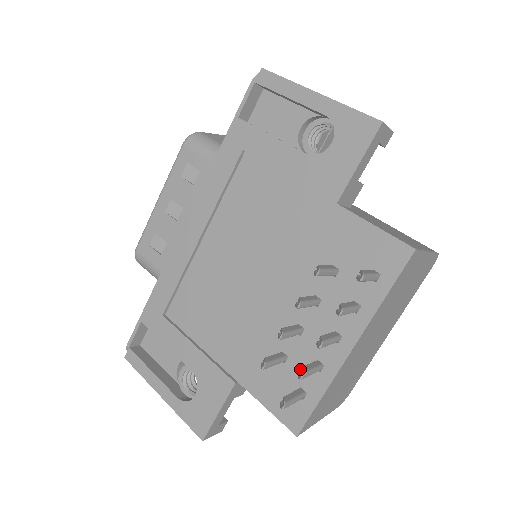
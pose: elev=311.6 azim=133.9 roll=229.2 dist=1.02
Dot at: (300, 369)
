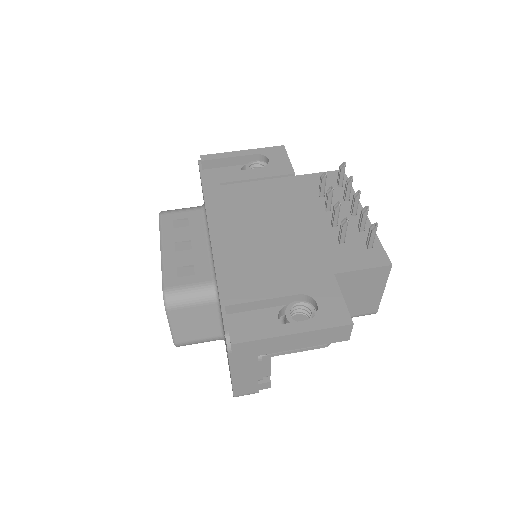
Dot at: (355, 238)
